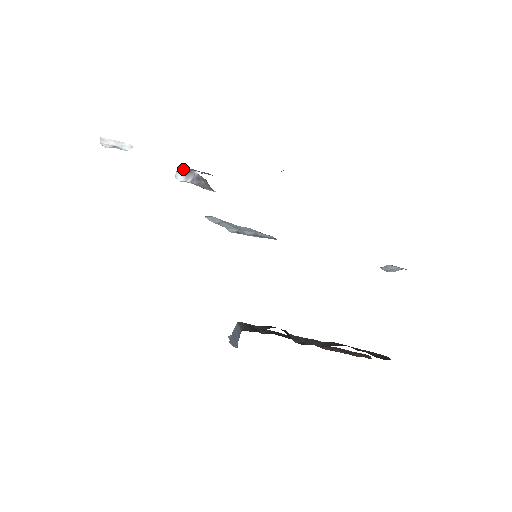
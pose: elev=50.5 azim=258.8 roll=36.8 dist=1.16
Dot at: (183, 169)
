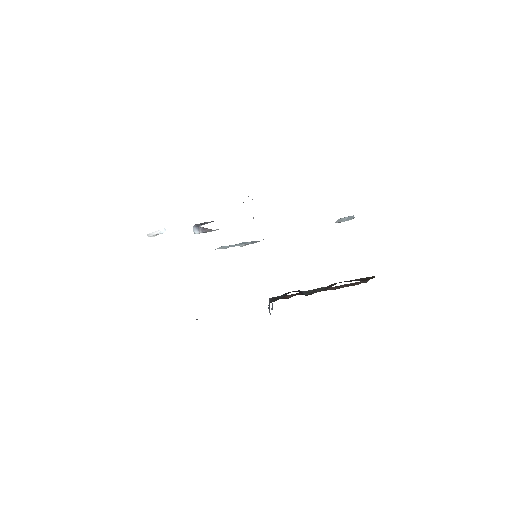
Dot at: (195, 227)
